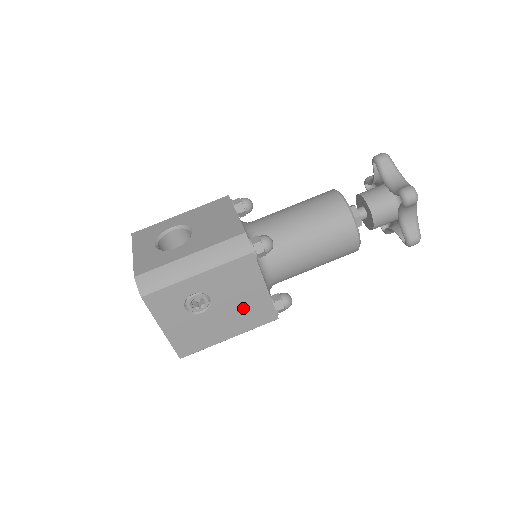
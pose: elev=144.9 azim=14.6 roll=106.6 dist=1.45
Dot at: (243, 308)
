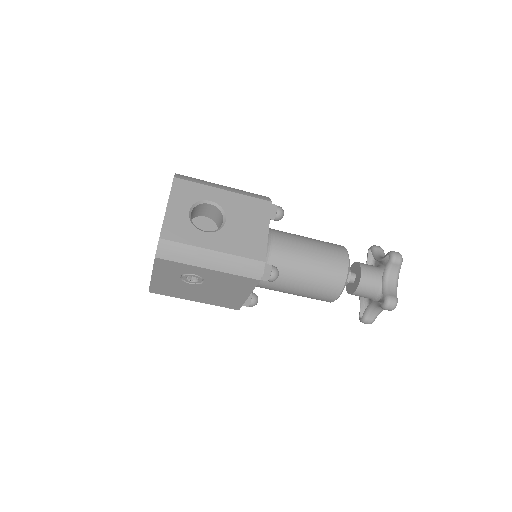
Dot at: (221, 295)
